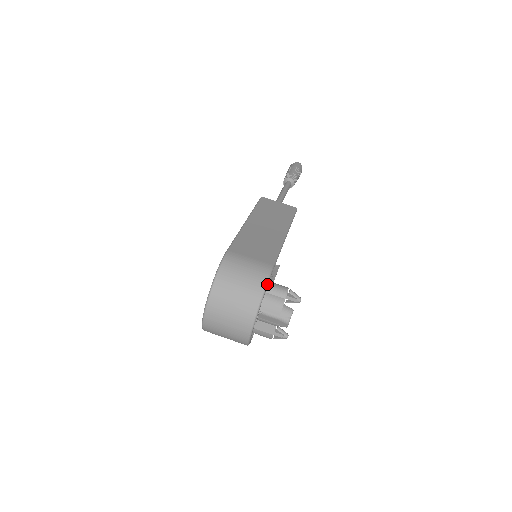
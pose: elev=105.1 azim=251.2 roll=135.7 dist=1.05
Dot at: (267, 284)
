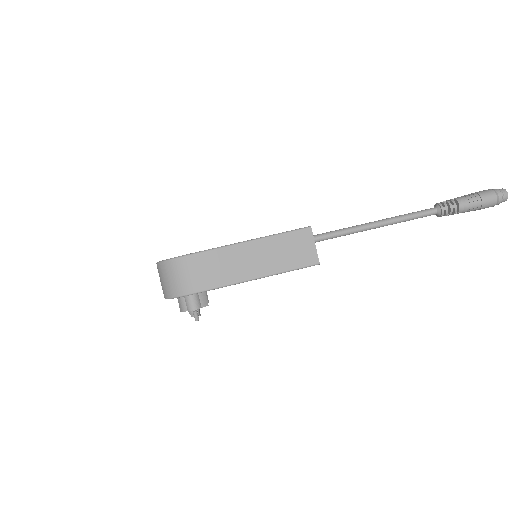
Dot at: (179, 297)
